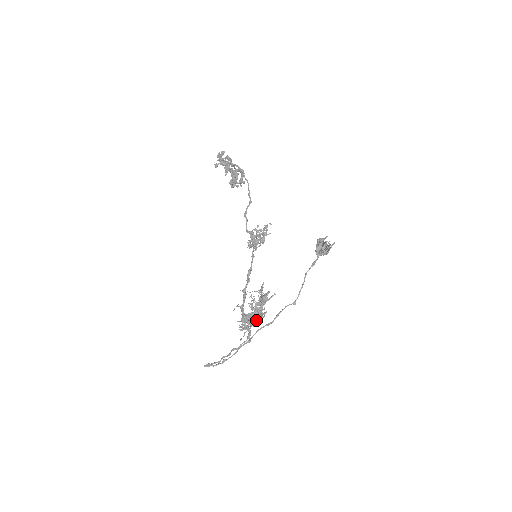
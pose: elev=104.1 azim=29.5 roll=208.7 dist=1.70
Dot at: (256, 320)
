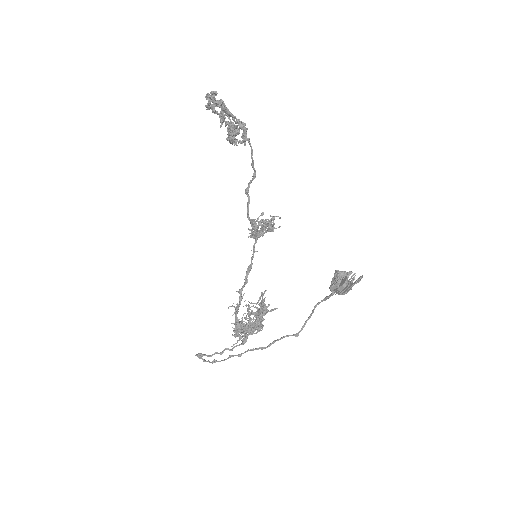
Dot at: (250, 333)
